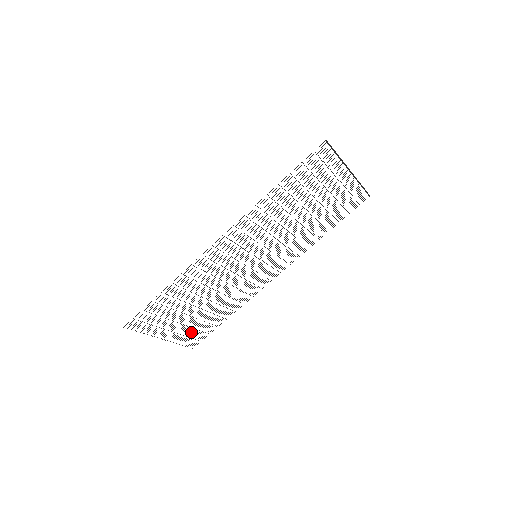
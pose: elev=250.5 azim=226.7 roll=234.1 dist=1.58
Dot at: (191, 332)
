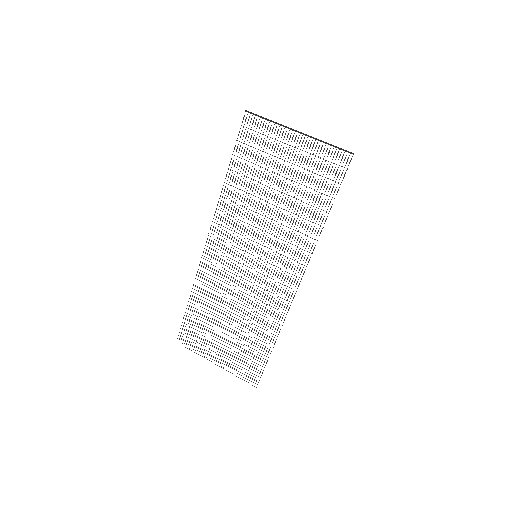
Dot at: (242, 361)
